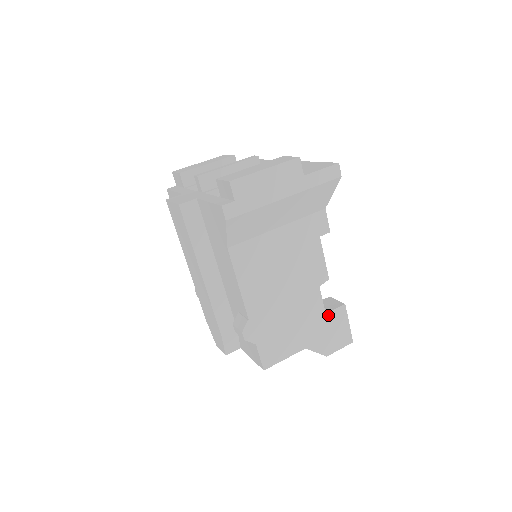
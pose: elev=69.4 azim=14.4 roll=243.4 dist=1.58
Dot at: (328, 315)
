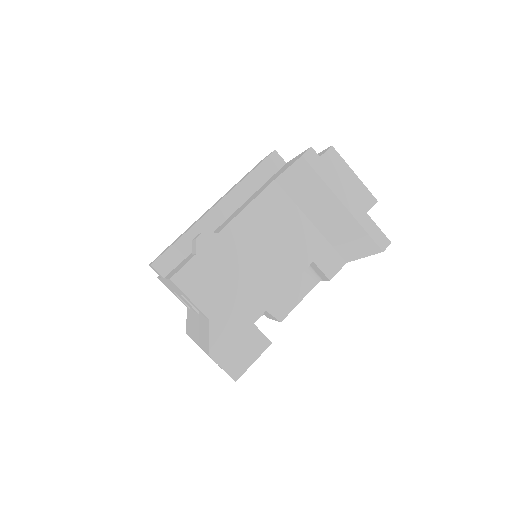
Dot at: (253, 328)
